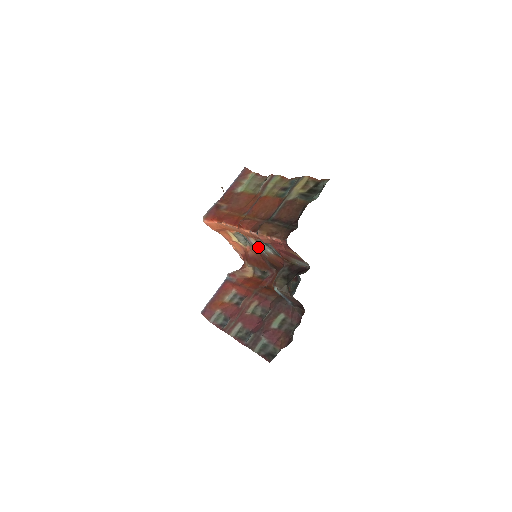
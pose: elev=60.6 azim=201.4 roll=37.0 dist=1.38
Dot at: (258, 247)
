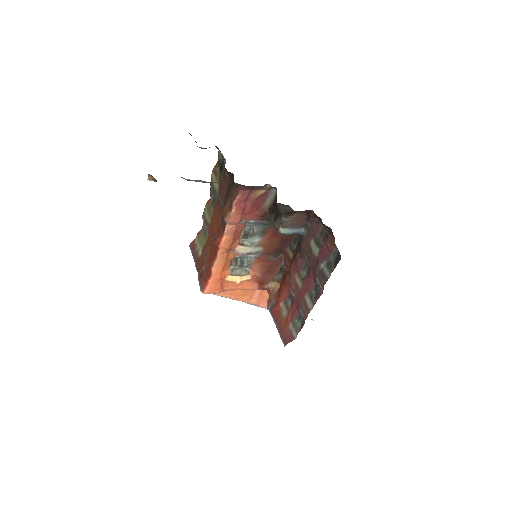
Dot at: (250, 251)
